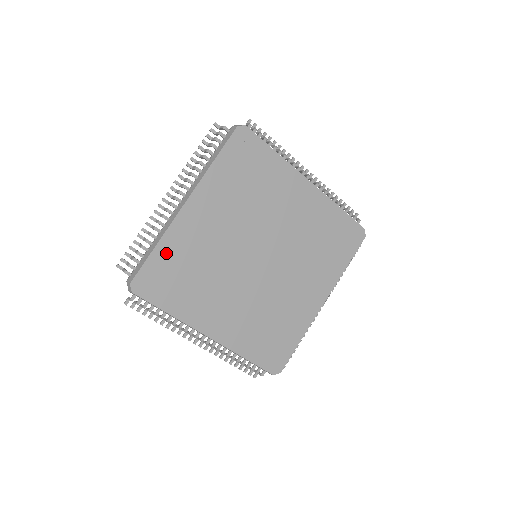
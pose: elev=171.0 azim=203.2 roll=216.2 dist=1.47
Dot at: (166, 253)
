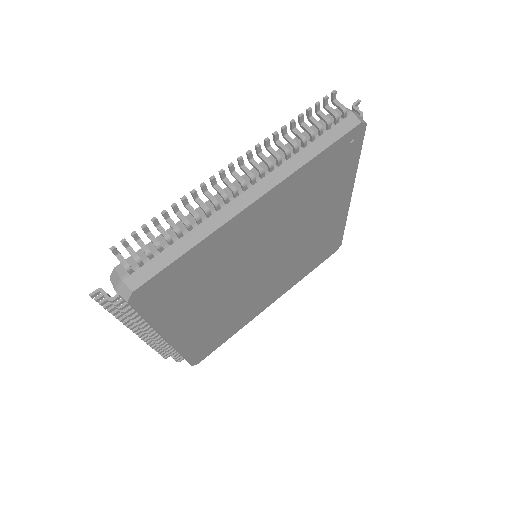
Dot at: (195, 257)
